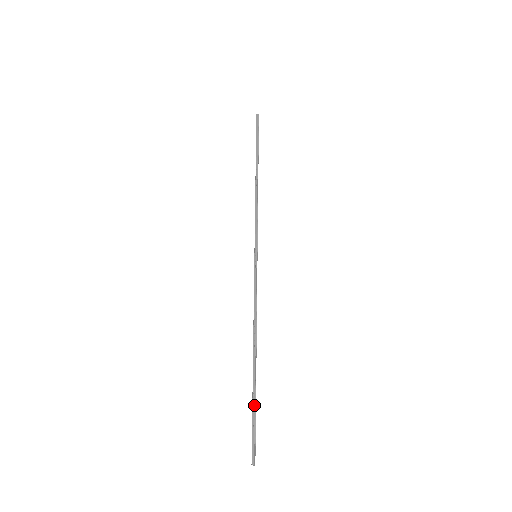
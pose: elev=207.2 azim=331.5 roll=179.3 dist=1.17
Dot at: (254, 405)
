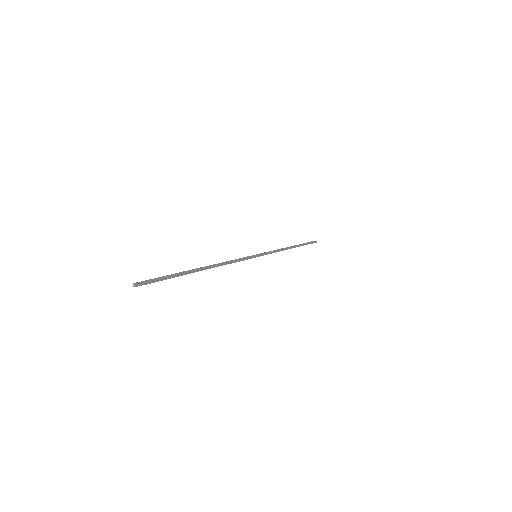
Dot at: (175, 275)
